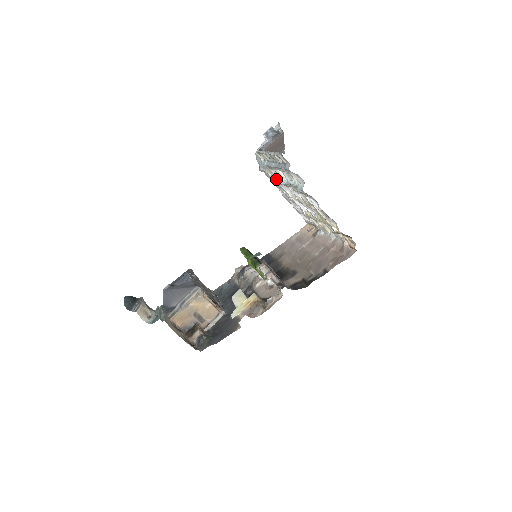
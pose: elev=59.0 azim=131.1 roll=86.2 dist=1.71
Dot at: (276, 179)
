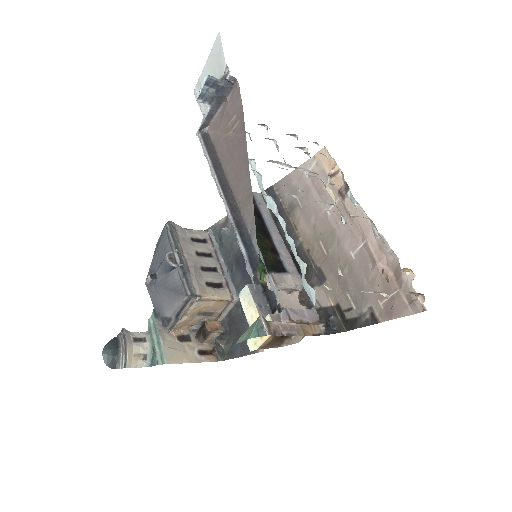
Dot at: (252, 169)
